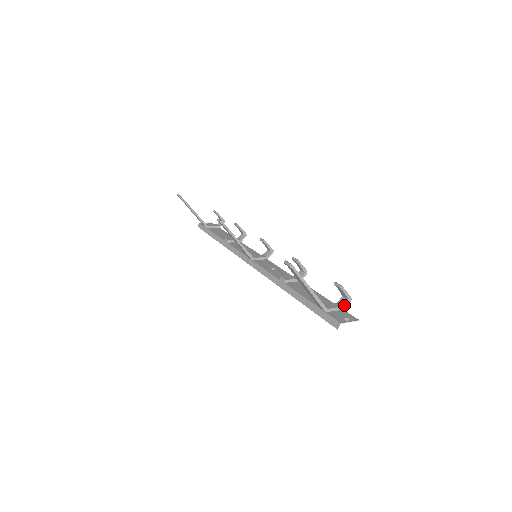
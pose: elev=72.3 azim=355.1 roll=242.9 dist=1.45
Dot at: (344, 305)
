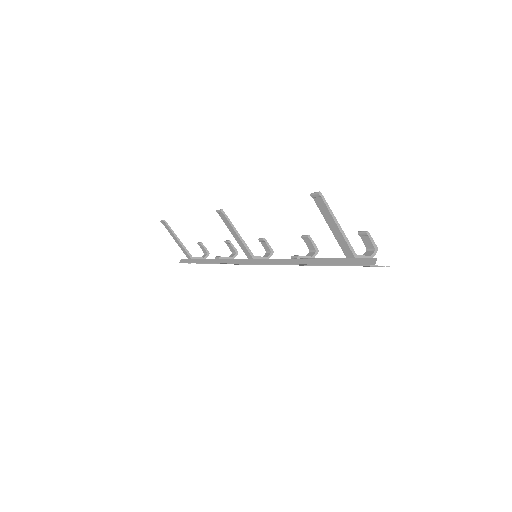
Dot at: (371, 255)
